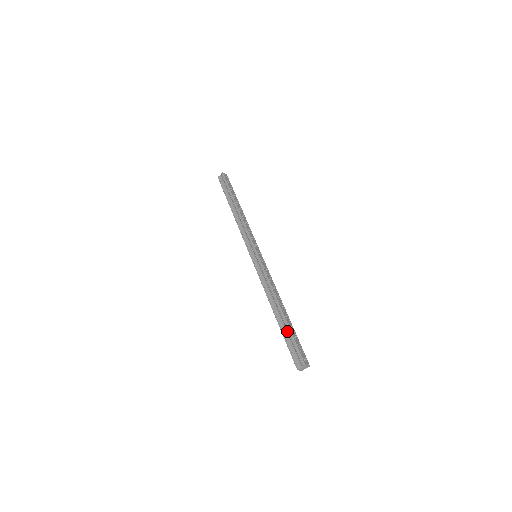
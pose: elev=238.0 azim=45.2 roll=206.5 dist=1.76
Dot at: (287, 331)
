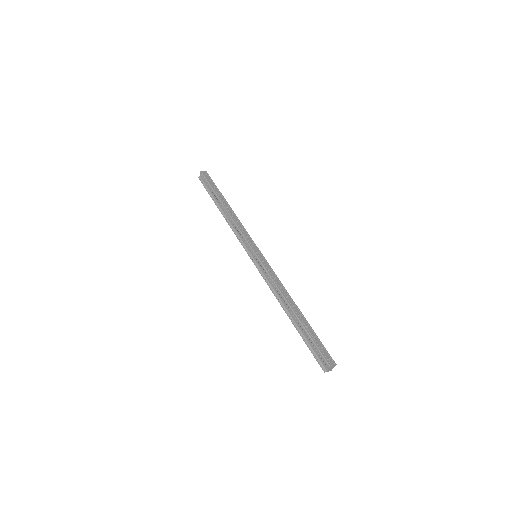
Dot at: (304, 333)
